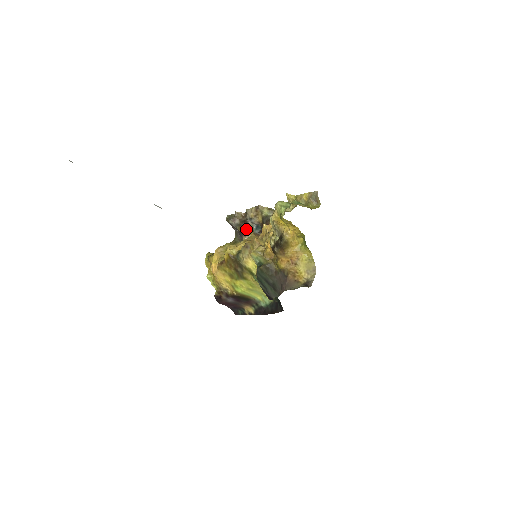
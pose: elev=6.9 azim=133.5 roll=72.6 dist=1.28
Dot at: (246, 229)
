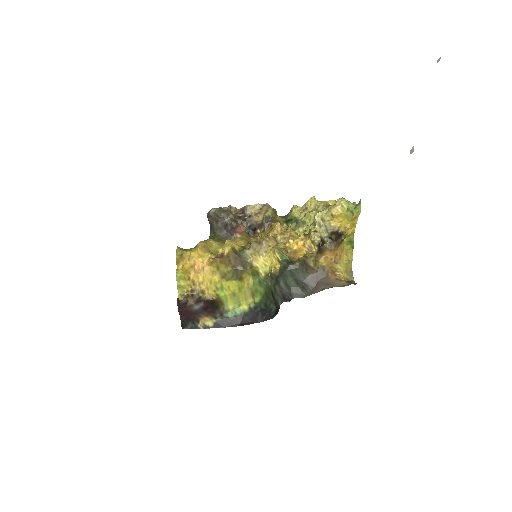
Dot at: (242, 226)
